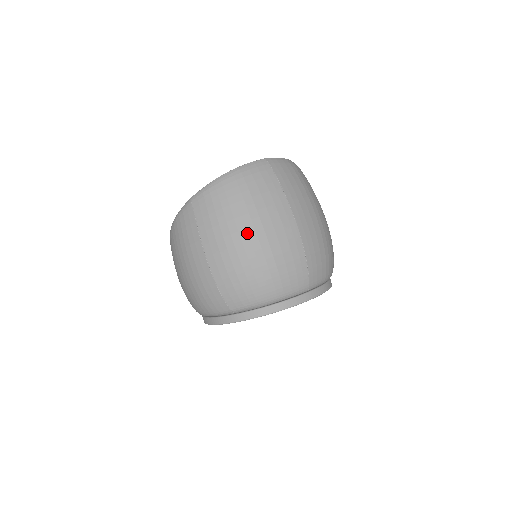
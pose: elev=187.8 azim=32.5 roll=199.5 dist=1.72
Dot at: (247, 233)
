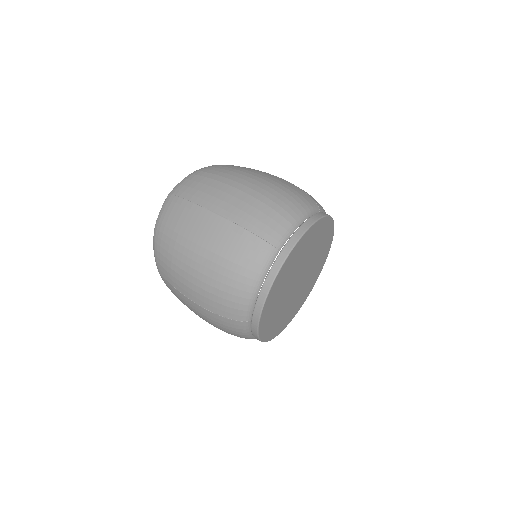
Dot at: (190, 259)
